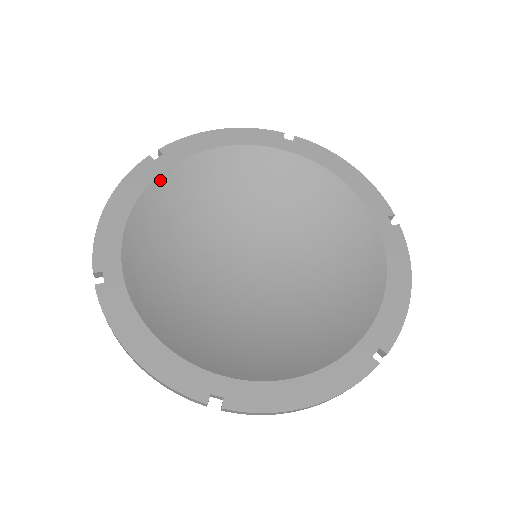
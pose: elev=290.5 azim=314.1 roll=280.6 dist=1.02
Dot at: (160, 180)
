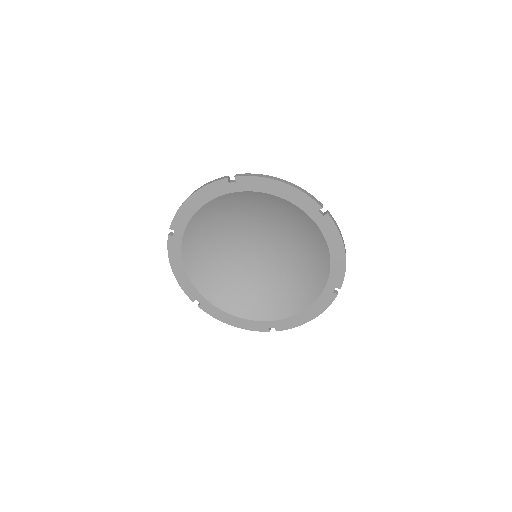
Dot at: (184, 245)
